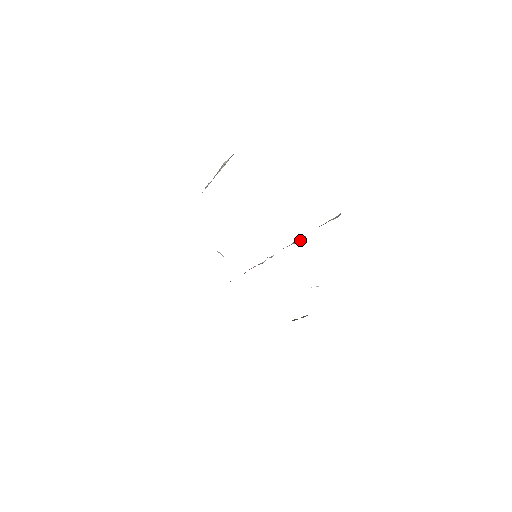
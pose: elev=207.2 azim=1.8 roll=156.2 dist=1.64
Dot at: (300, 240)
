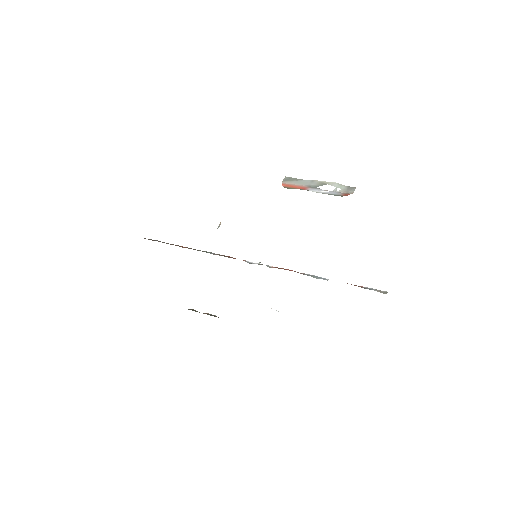
Dot at: (317, 277)
